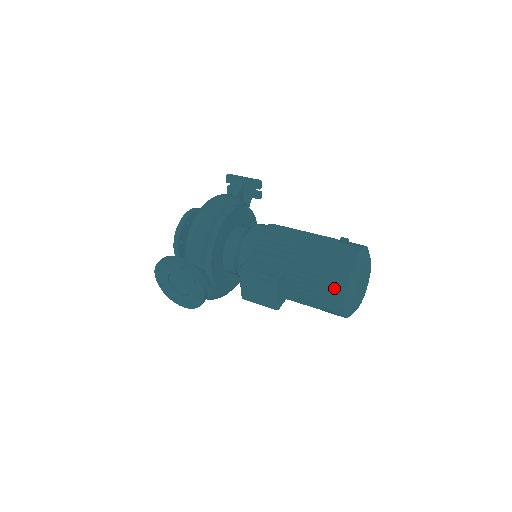
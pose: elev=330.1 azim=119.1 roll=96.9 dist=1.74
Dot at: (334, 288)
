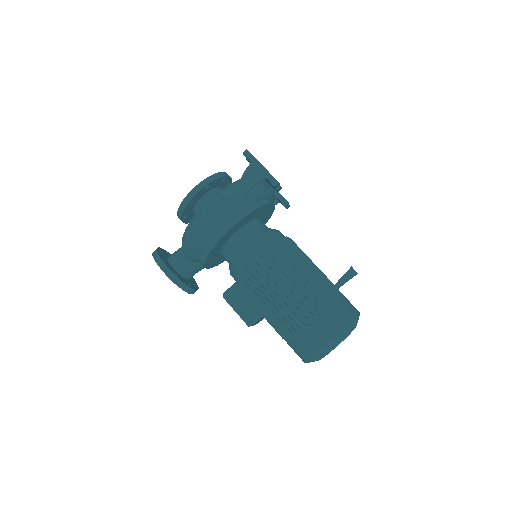
Dot at: (298, 354)
